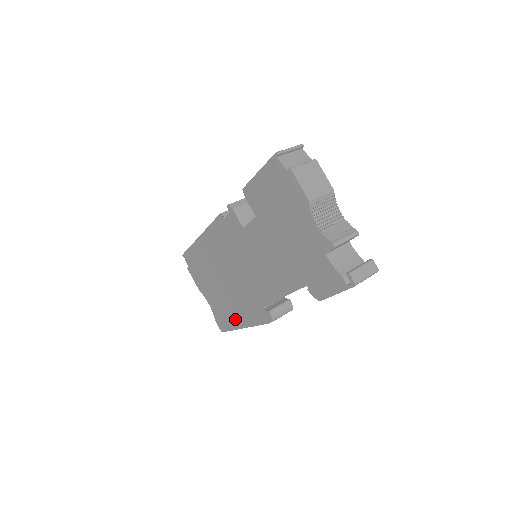
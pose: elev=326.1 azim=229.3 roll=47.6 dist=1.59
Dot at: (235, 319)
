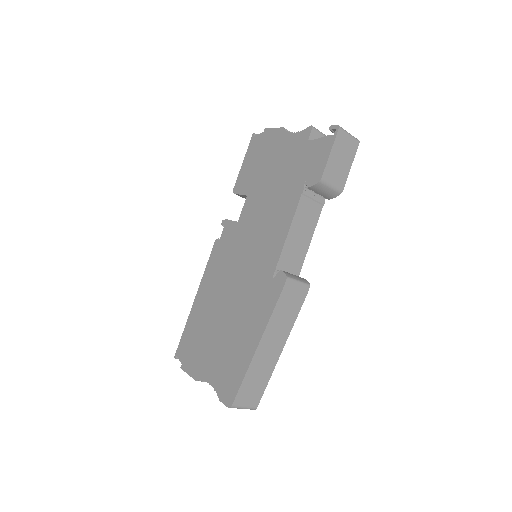
Dot at: (245, 350)
